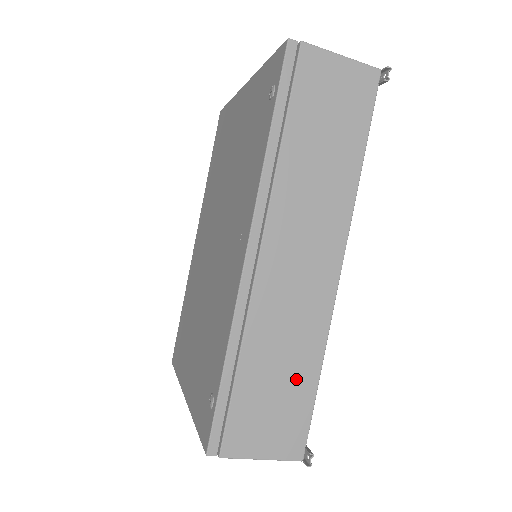
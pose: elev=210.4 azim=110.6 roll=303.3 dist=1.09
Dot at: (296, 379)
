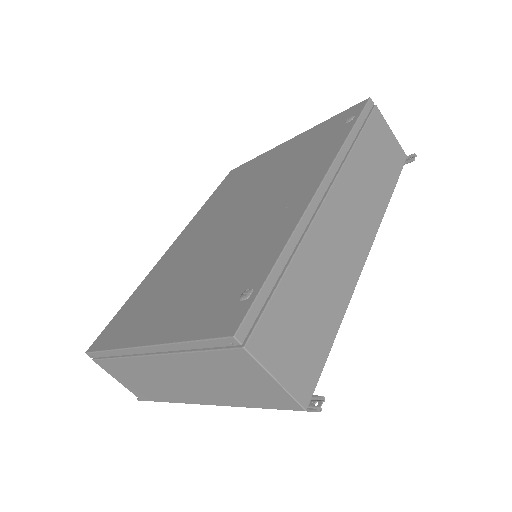
Dot at: (322, 318)
